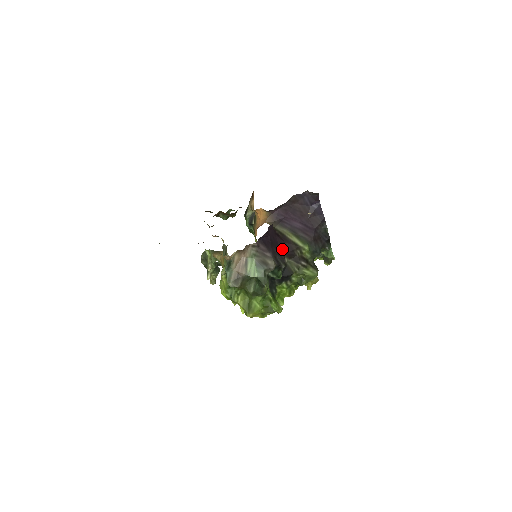
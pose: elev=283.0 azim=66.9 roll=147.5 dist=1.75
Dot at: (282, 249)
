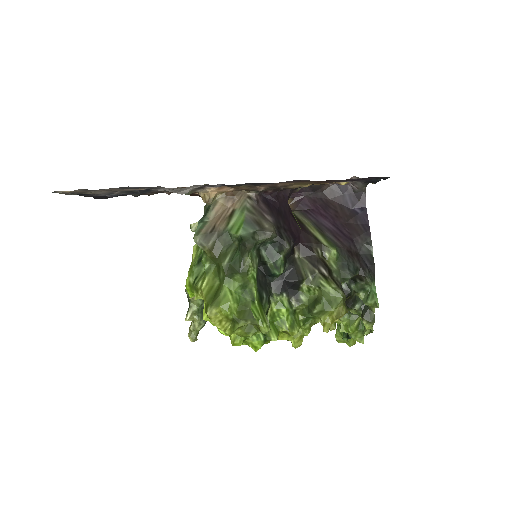
Dot at: (294, 233)
